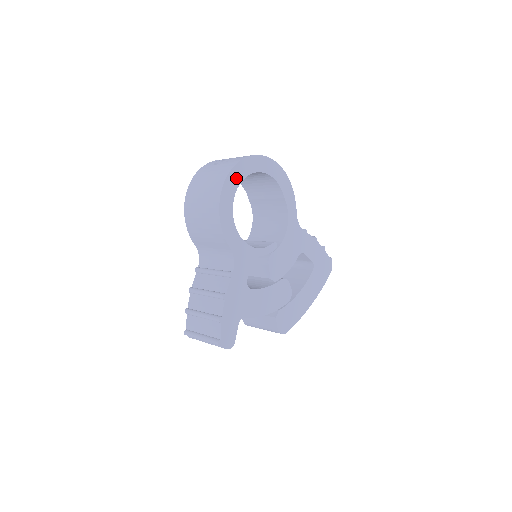
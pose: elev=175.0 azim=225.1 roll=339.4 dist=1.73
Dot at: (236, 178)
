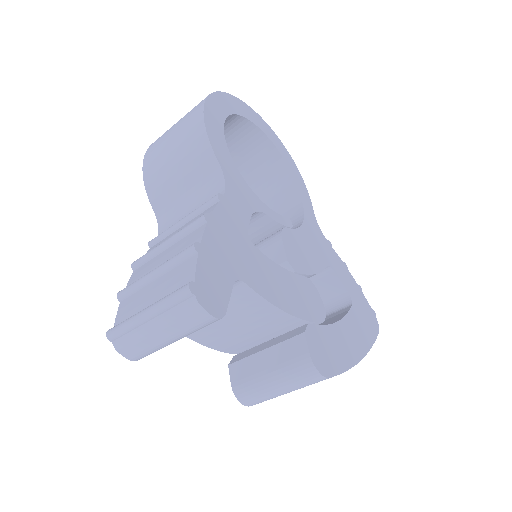
Dot at: (229, 105)
